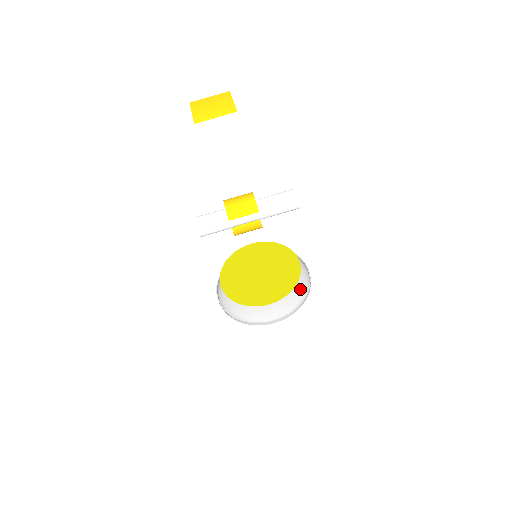
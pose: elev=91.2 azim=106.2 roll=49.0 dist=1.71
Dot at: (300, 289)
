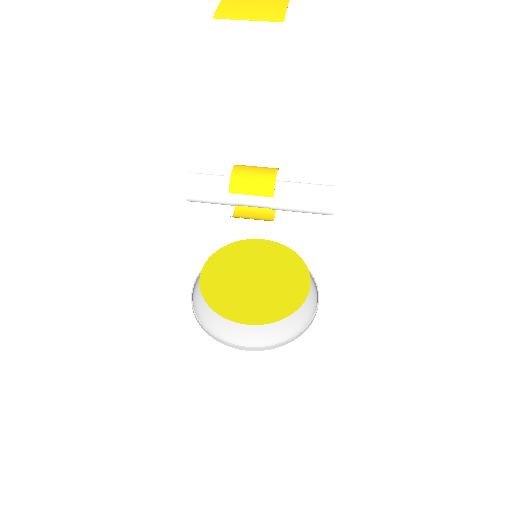
Dot at: (296, 321)
